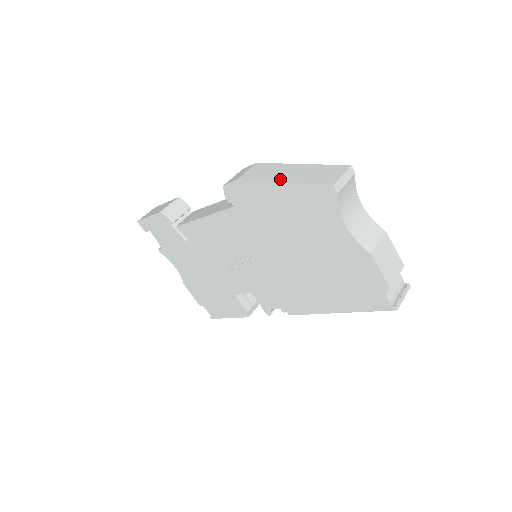
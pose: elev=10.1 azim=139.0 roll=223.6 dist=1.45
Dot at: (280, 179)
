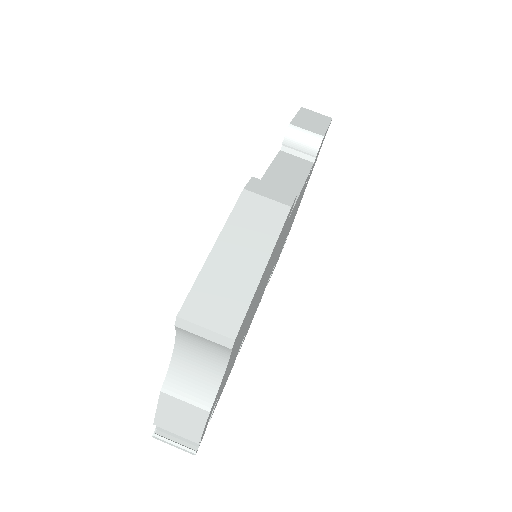
Dot at: (224, 243)
